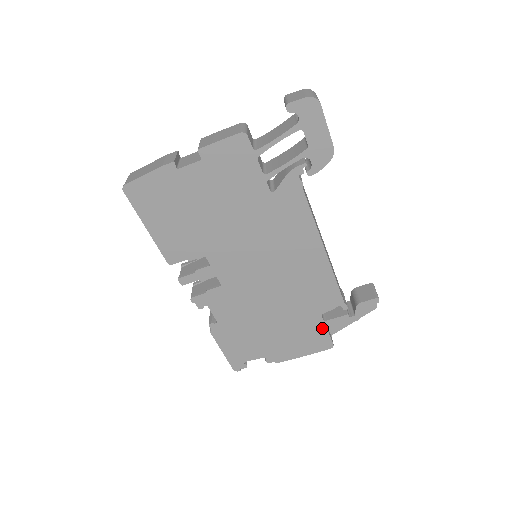
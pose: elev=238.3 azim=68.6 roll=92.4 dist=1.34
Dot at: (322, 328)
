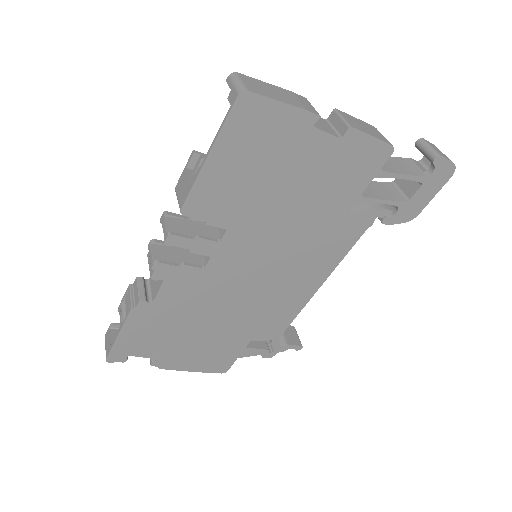
Dot at: (237, 353)
